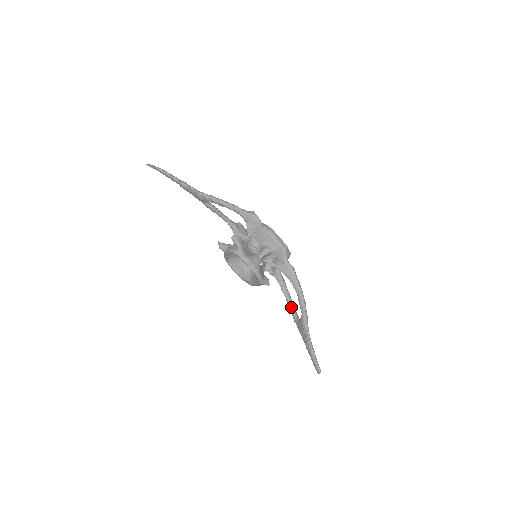
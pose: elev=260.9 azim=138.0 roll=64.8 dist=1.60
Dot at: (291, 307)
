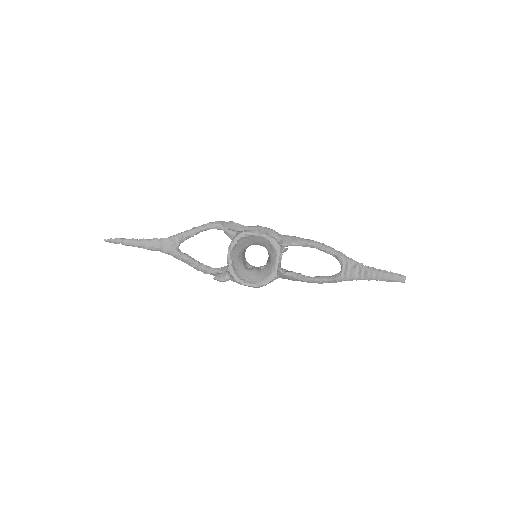
Dot at: (324, 277)
